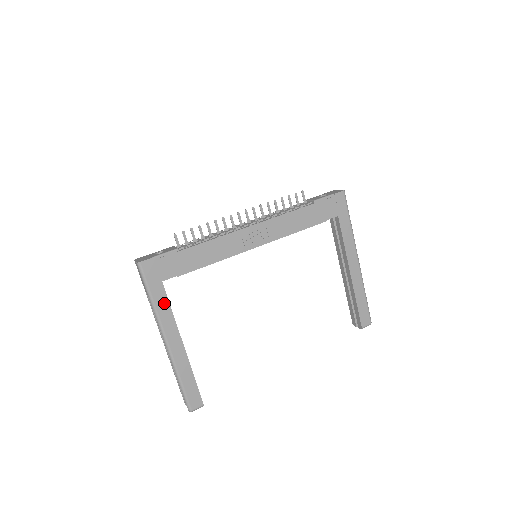
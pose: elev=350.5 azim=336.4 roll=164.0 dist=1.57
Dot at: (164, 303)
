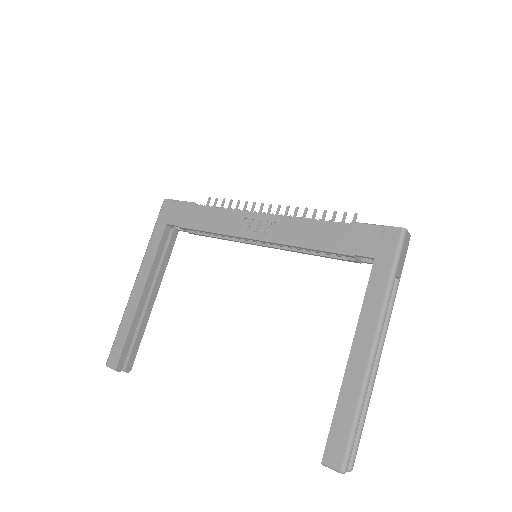
Dot at: (156, 244)
